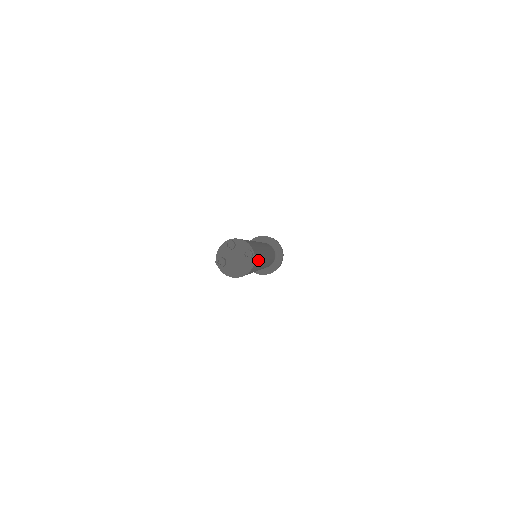
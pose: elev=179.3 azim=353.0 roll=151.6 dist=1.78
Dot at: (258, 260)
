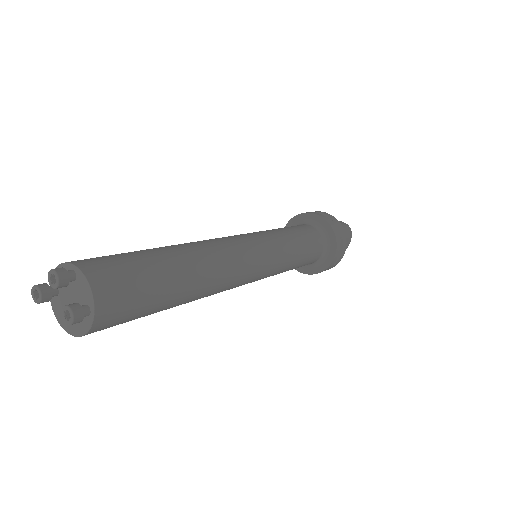
Dot at: (140, 312)
